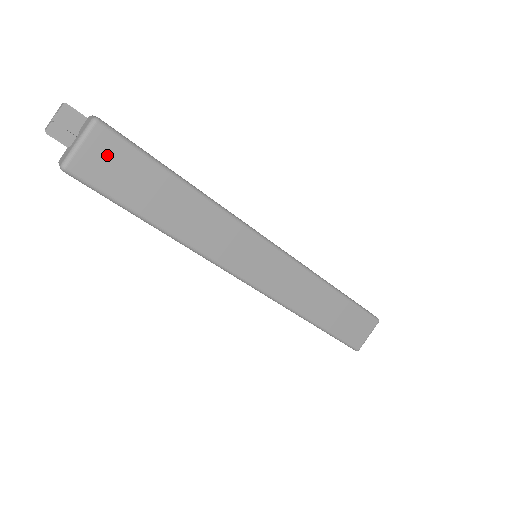
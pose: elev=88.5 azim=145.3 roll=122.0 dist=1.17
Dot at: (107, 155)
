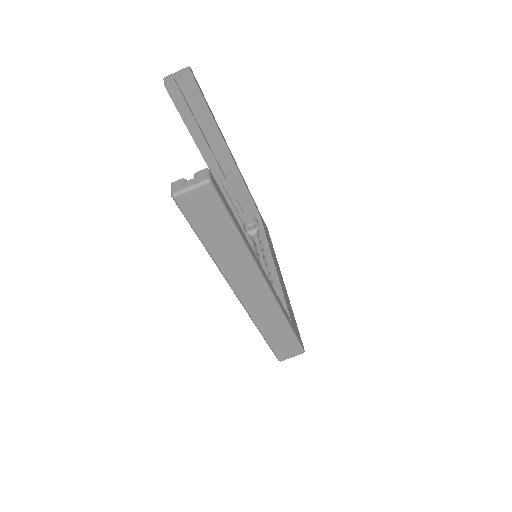
Dot at: (203, 201)
